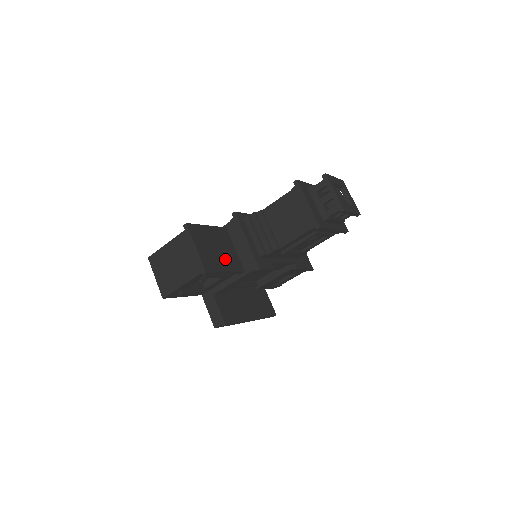
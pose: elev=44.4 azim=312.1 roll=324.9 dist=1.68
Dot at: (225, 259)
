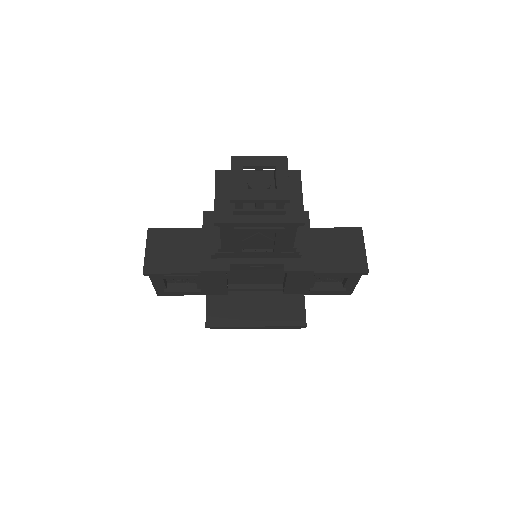
Dot at: (182, 260)
